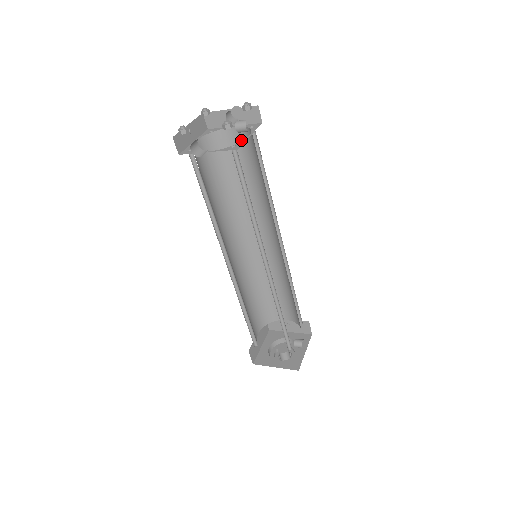
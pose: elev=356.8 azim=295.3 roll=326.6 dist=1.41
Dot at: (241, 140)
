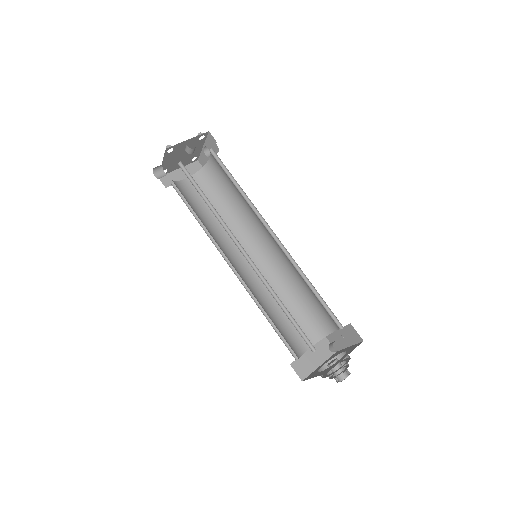
Dot at: (217, 164)
